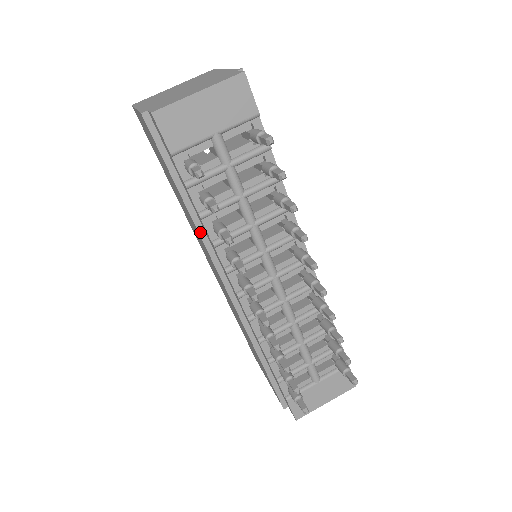
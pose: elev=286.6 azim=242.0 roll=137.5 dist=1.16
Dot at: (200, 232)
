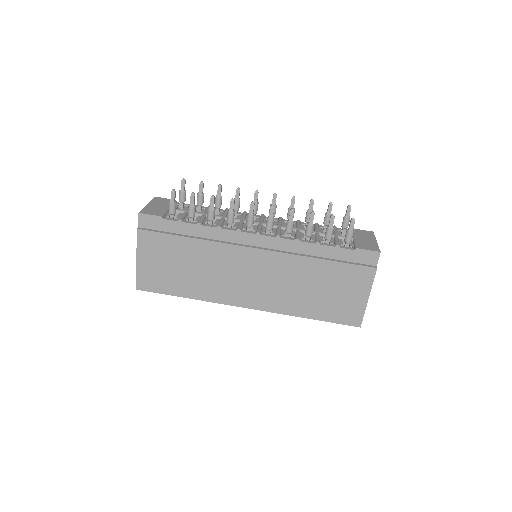
Dot at: (212, 241)
